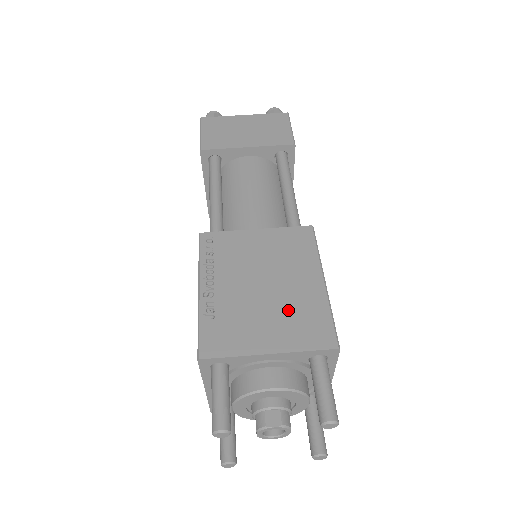
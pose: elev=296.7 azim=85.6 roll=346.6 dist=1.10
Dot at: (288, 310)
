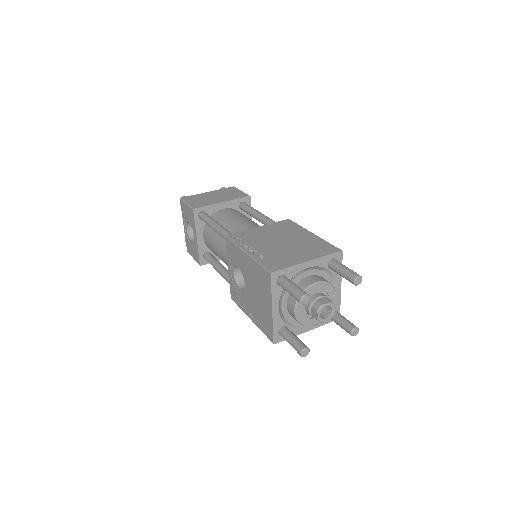
Dot at: (304, 246)
